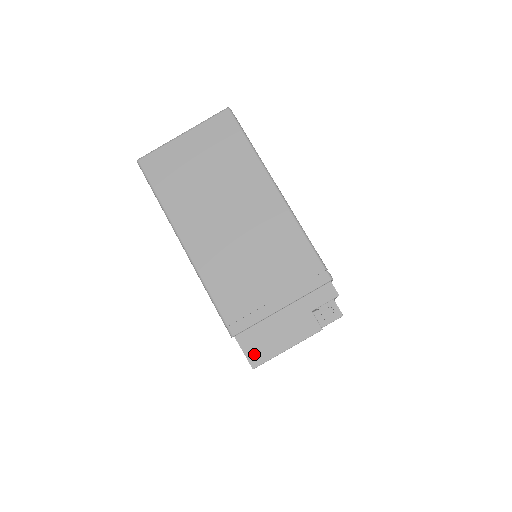
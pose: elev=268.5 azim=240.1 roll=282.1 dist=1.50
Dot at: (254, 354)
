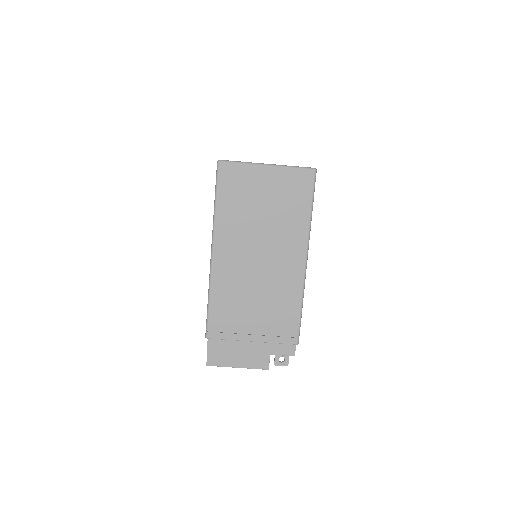
Dot at: (214, 357)
